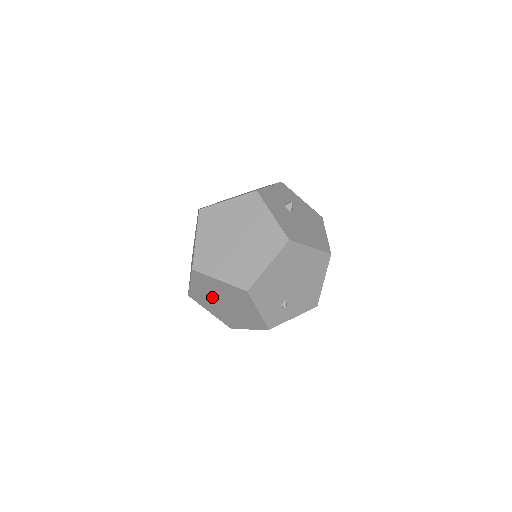
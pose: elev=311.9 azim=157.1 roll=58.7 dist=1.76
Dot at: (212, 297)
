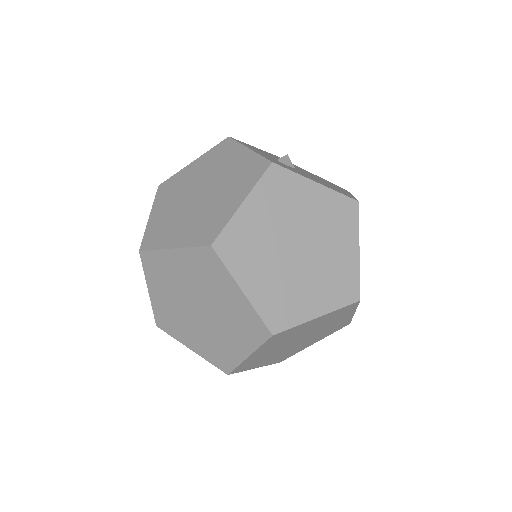
Dot at: (280, 347)
